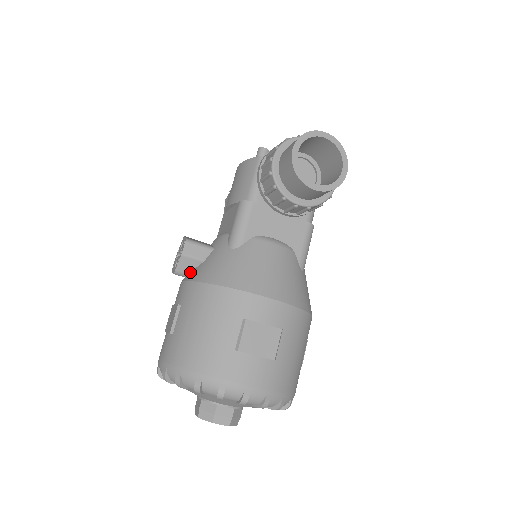
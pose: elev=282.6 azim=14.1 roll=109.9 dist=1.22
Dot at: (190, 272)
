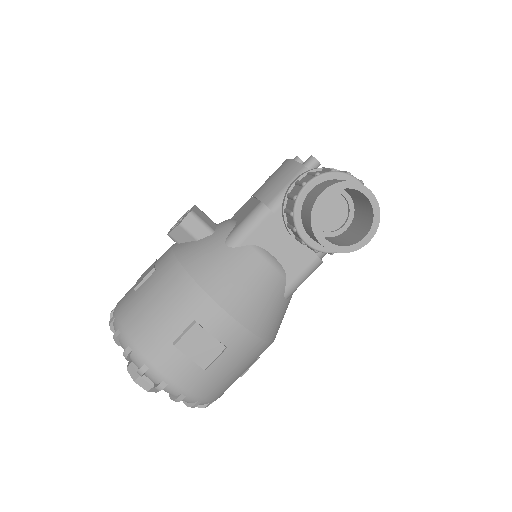
Dot at: (182, 242)
